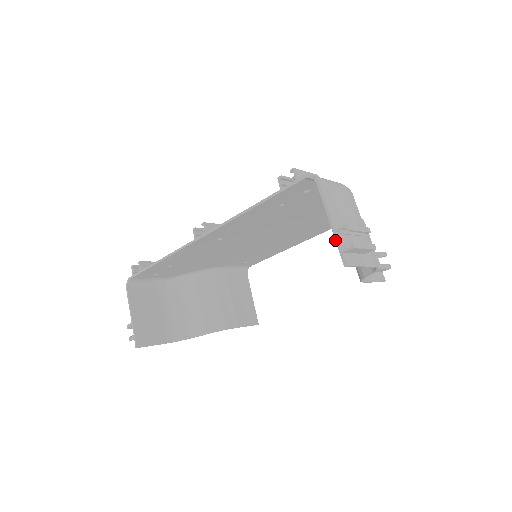
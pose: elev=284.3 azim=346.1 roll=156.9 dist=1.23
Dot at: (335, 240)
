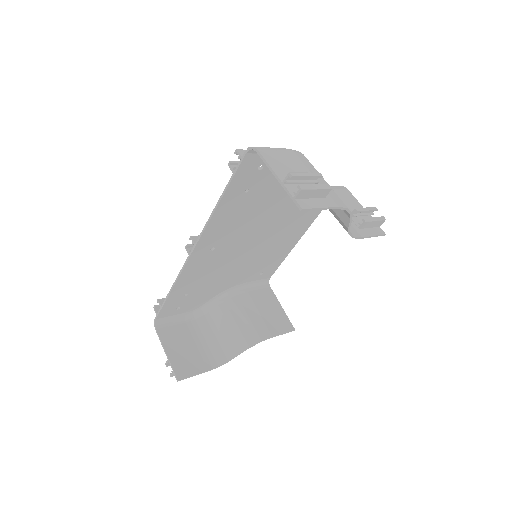
Dot at: occluded
